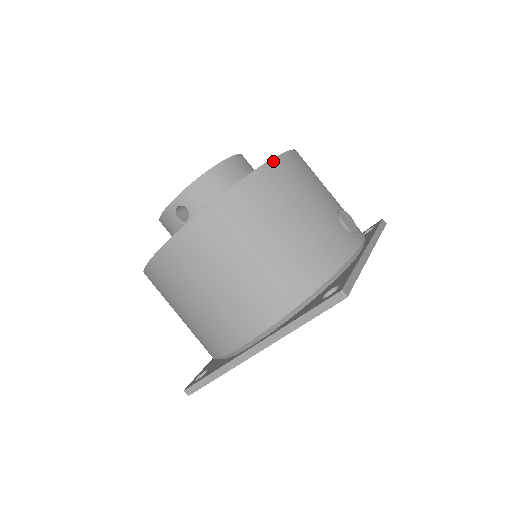
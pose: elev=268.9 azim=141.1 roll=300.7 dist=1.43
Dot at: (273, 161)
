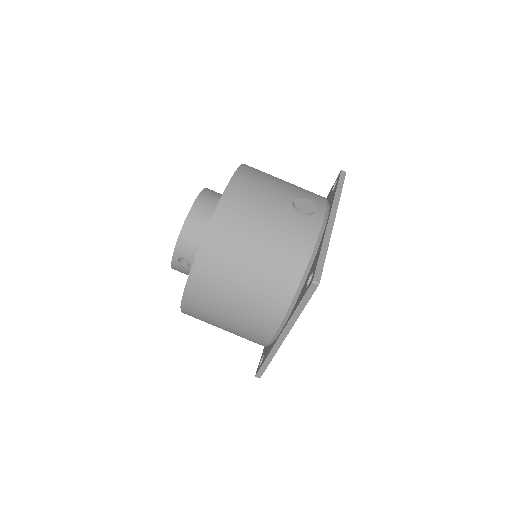
Dot at: (223, 198)
